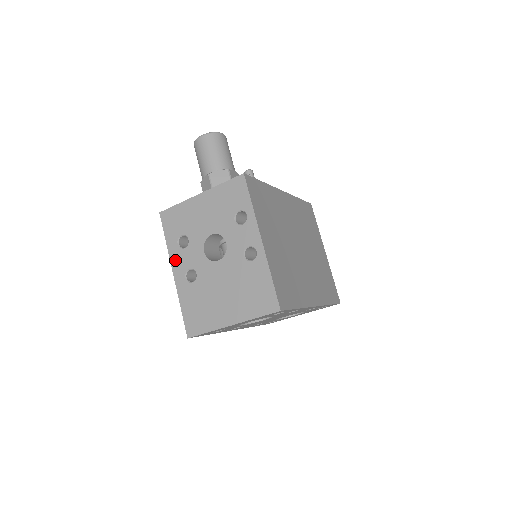
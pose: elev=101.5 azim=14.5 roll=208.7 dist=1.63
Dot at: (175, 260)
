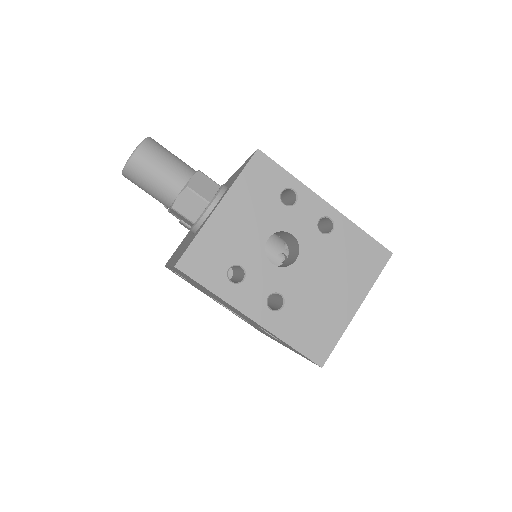
Dot at: (242, 302)
